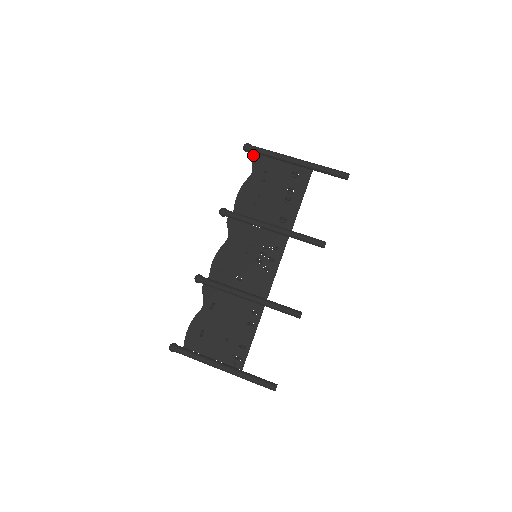
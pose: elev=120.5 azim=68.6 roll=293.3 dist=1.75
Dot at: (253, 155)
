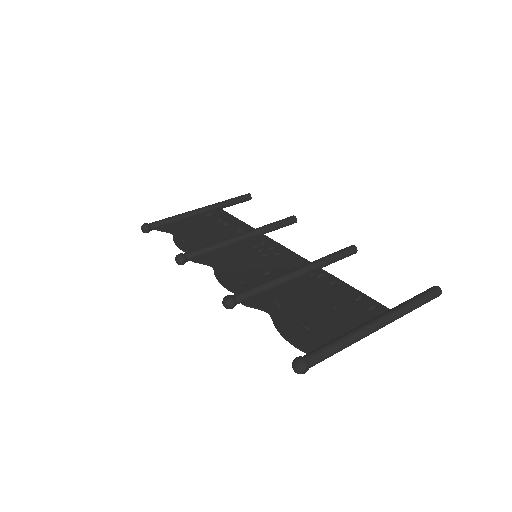
Dot at: (158, 228)
